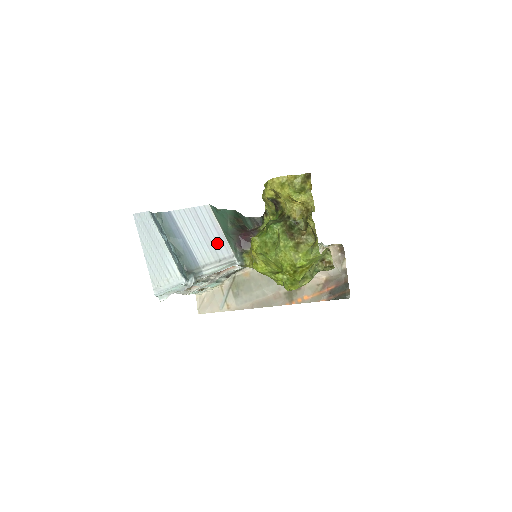
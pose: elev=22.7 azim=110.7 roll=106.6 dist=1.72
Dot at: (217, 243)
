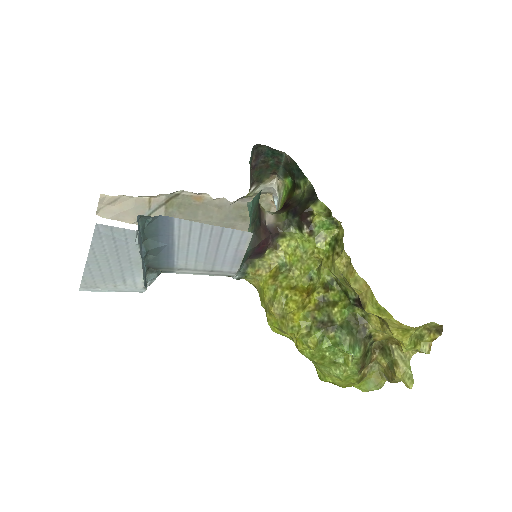
Dot at: (224, 260)
